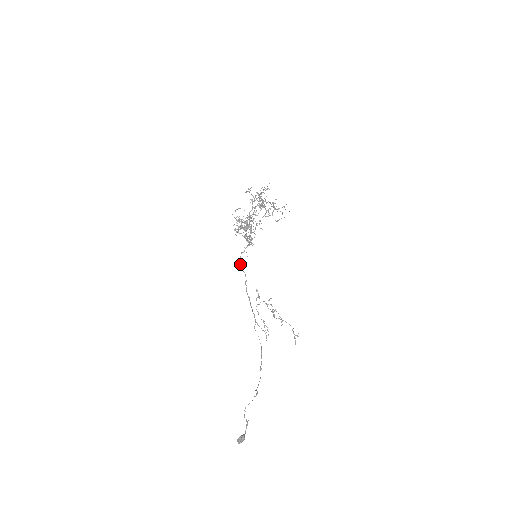
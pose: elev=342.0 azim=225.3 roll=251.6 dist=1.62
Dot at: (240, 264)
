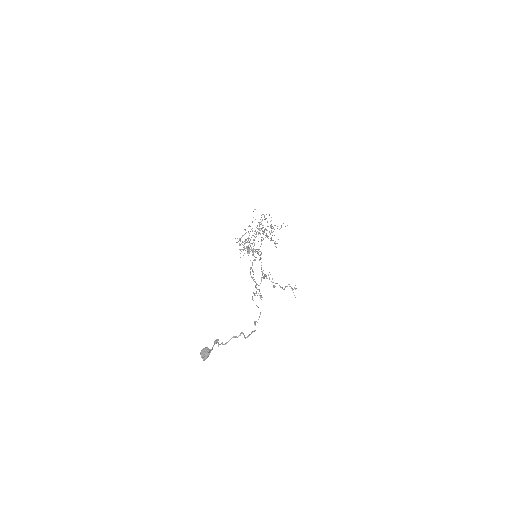
Dot at: occluded
